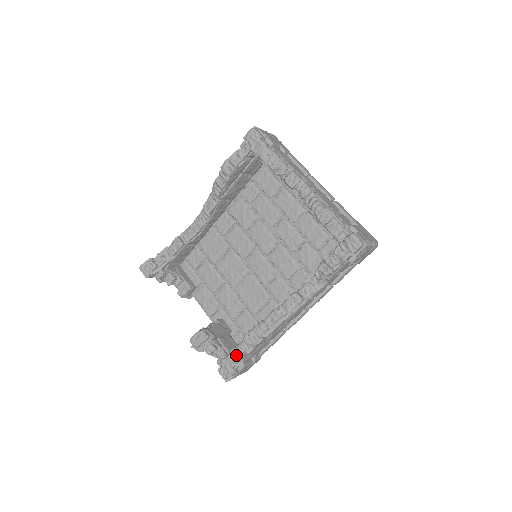
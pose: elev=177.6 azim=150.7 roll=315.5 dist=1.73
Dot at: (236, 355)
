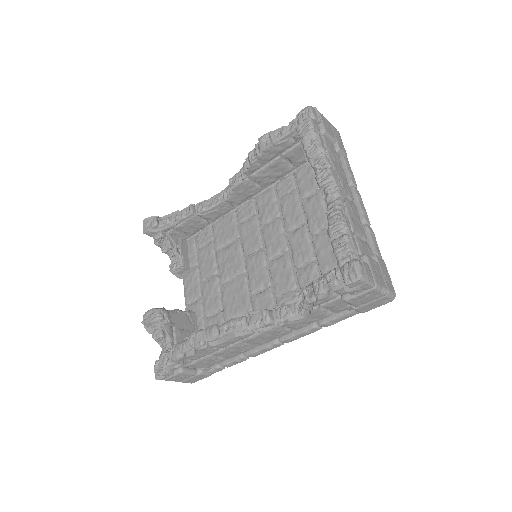
Dot at: (175, 352)
